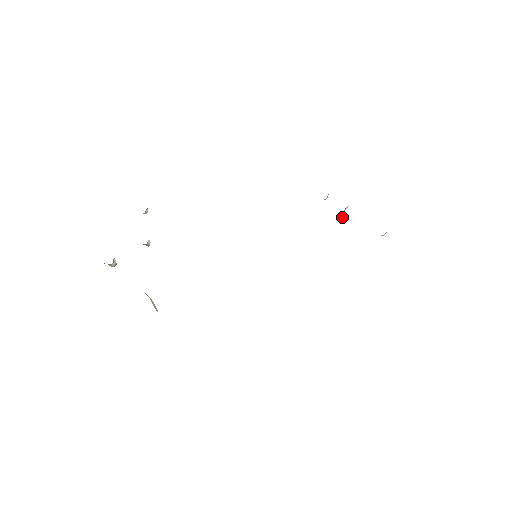
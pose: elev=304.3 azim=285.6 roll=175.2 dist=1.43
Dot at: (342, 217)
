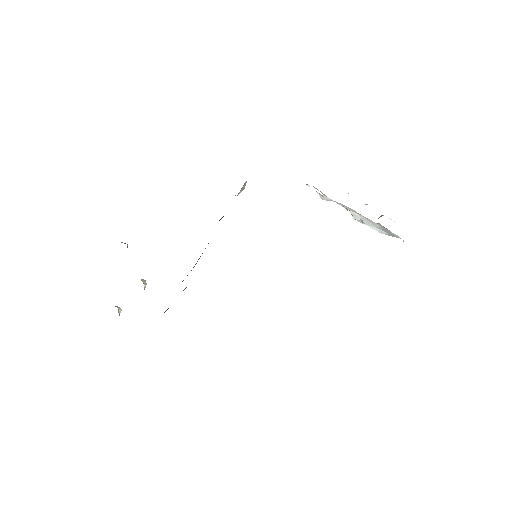
Dot at: (345, 208)
